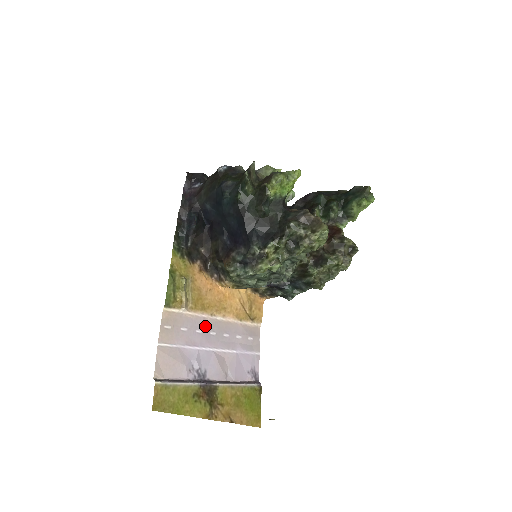
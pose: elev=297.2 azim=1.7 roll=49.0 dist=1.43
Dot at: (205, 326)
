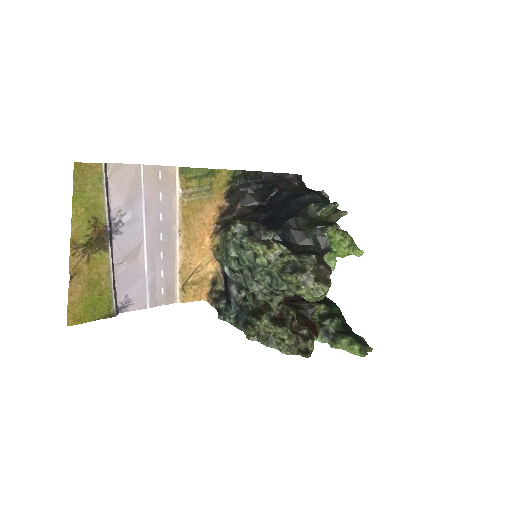
Dot at: (167, 224)
